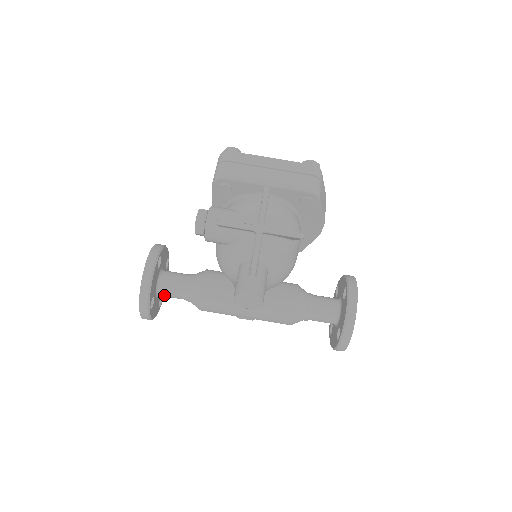
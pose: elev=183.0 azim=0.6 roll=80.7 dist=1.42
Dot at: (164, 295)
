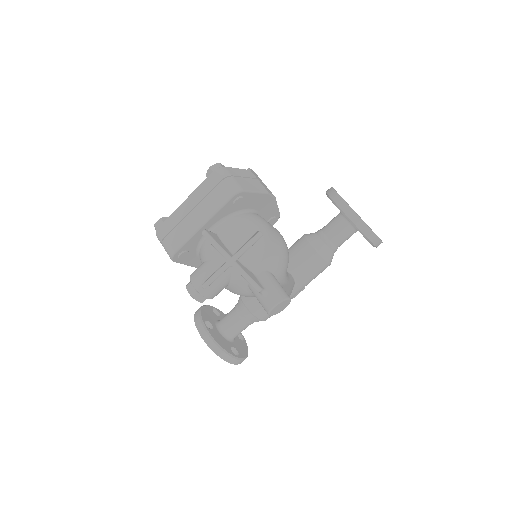
Dot at: (236, 336)
